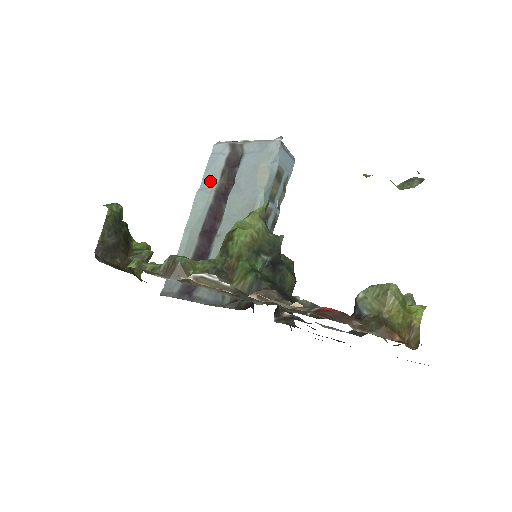
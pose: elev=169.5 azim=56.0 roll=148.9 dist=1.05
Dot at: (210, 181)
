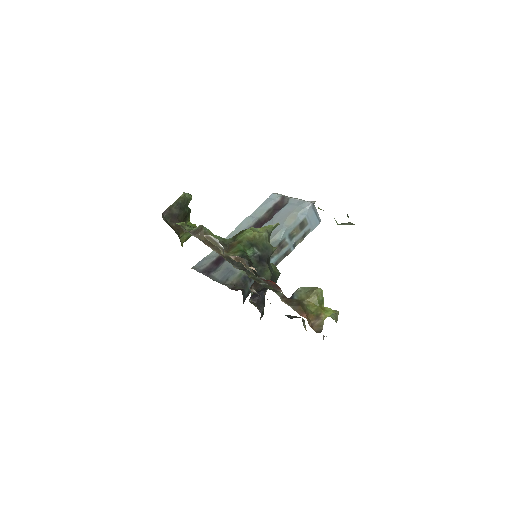
Dot at: (258, 213)
